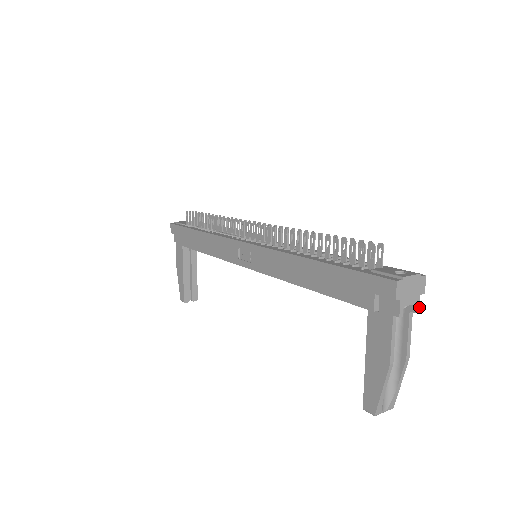
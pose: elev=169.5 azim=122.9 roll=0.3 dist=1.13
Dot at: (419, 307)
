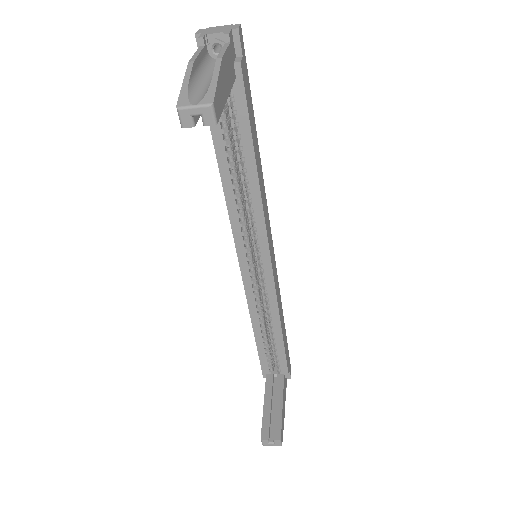
Dot at: (229, 33)
